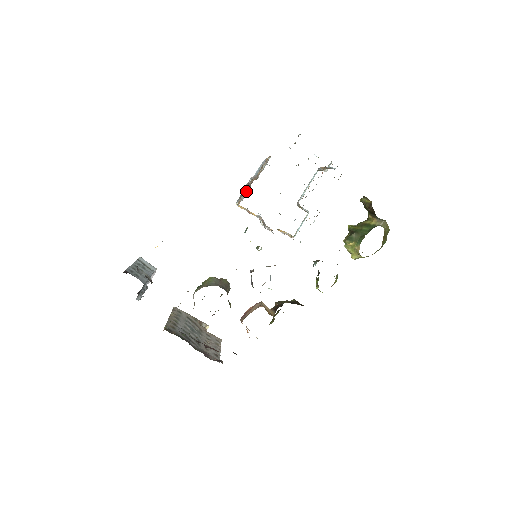
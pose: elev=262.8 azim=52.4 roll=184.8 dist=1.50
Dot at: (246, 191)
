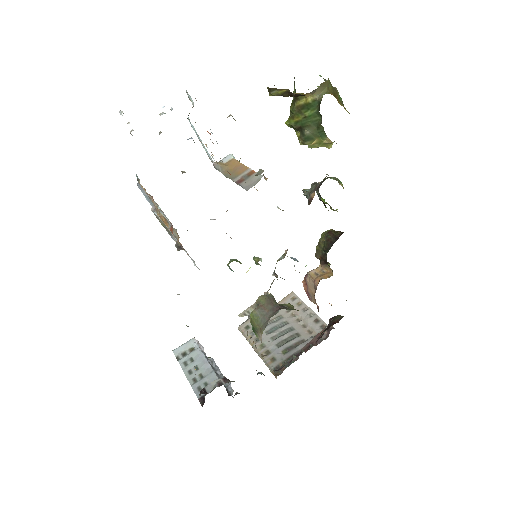
Dot at: occluded
